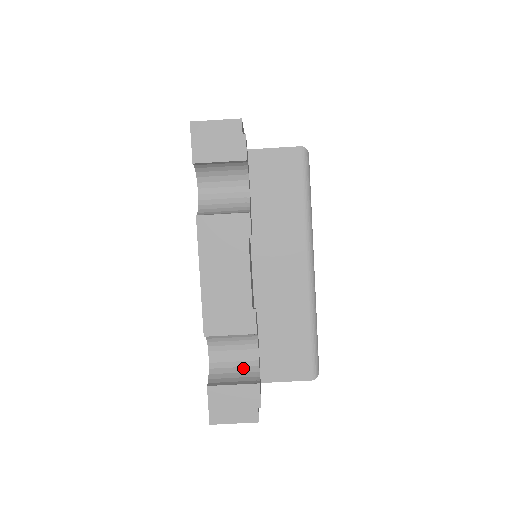
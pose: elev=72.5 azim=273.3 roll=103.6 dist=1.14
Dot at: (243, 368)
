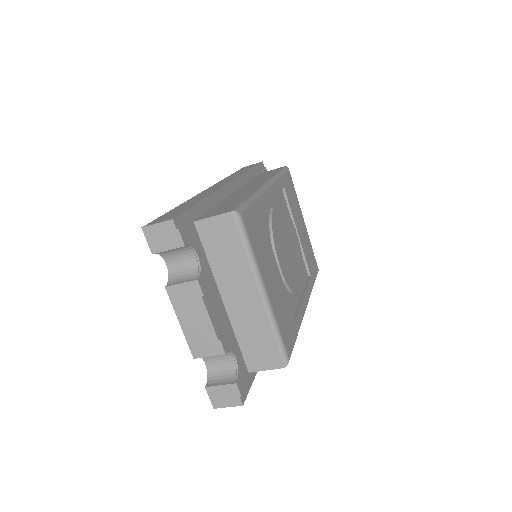
Dot at: (228, 371)
